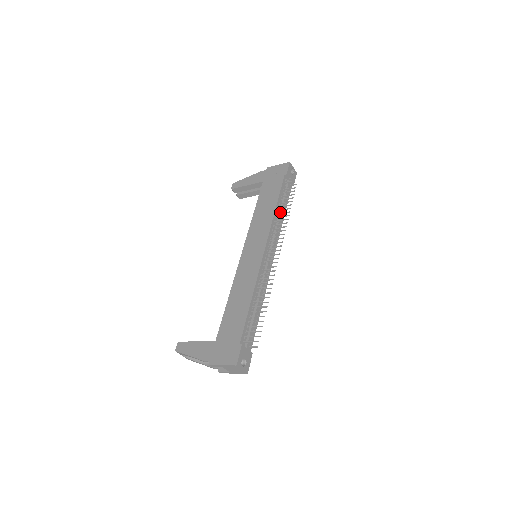
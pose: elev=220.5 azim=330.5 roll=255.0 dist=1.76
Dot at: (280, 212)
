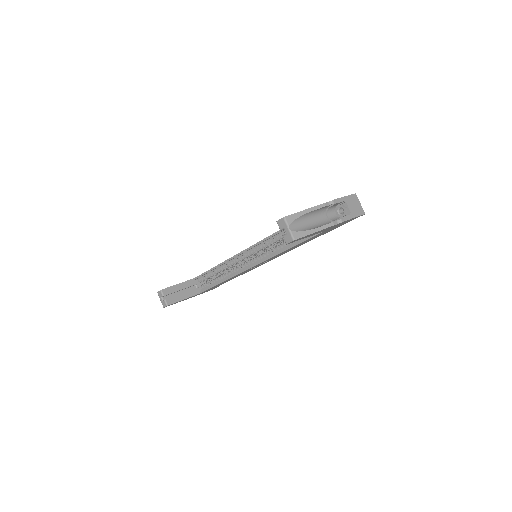
Dot at: occluded
